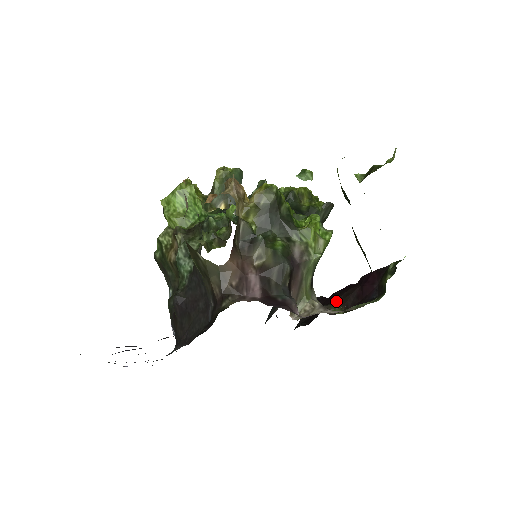
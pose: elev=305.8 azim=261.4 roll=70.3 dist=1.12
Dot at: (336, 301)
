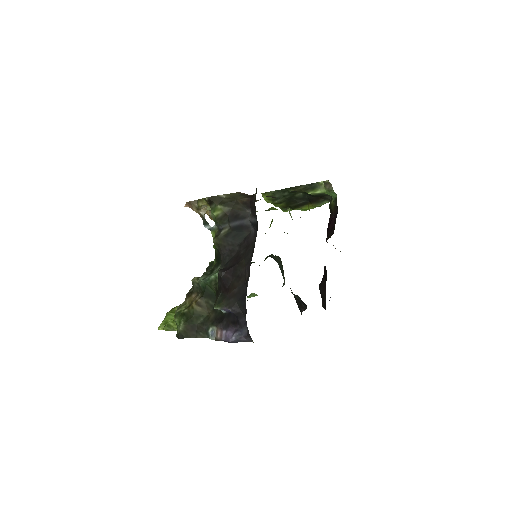
Dot at: occluded
